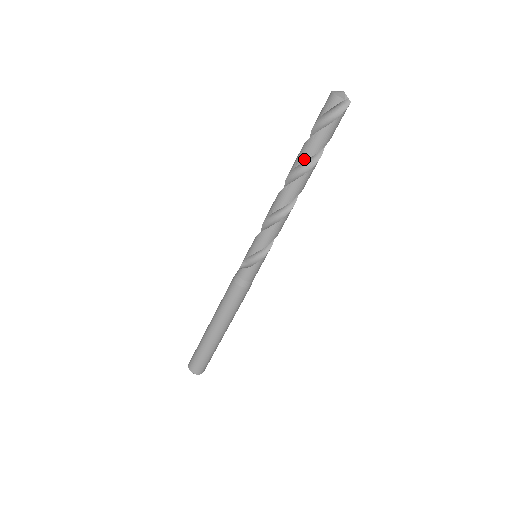
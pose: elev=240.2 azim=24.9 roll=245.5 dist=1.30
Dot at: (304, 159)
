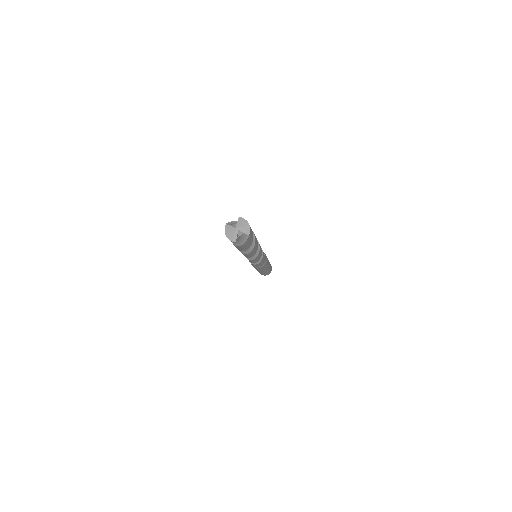
Dot at: occluded
